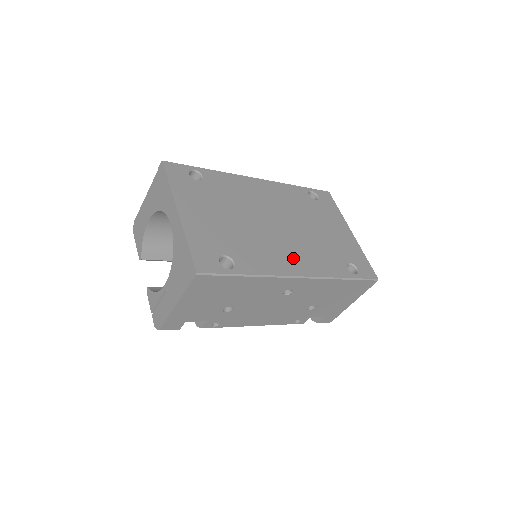
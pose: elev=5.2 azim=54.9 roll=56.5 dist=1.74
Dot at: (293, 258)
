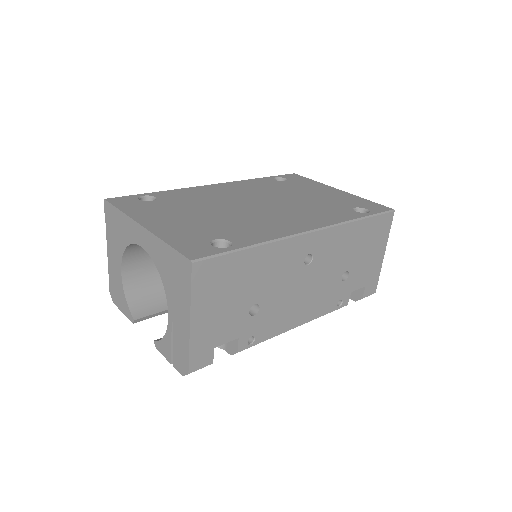
Dot at: (293, 221)
